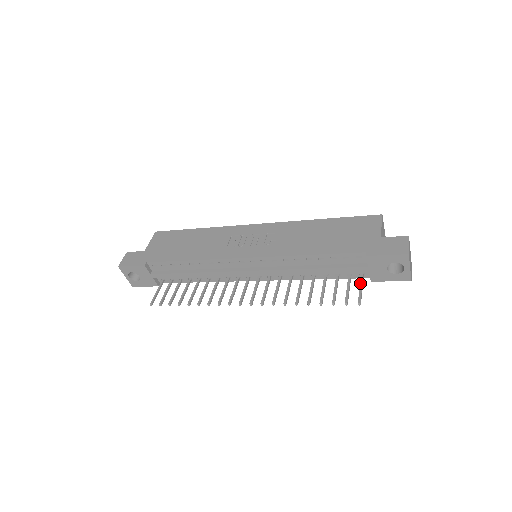
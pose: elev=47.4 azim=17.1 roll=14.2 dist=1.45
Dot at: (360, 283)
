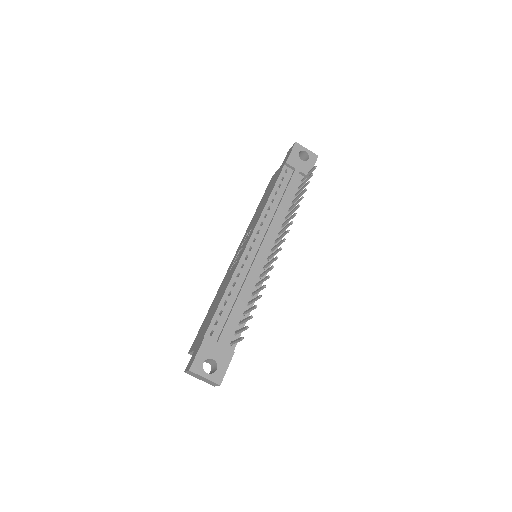
Dot at: (305, 176)
